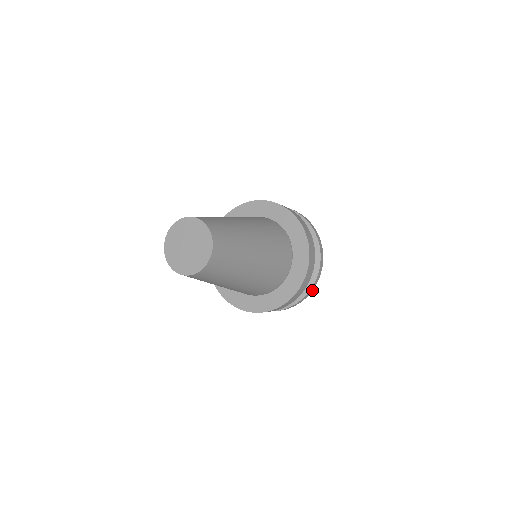
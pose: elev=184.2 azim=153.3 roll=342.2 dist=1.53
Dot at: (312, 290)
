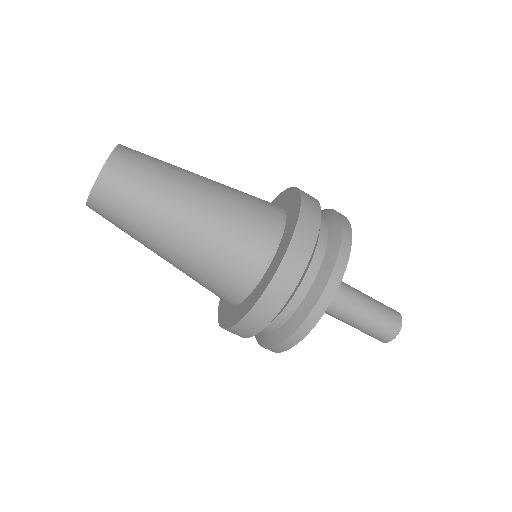
Dot at: (339, 284)
